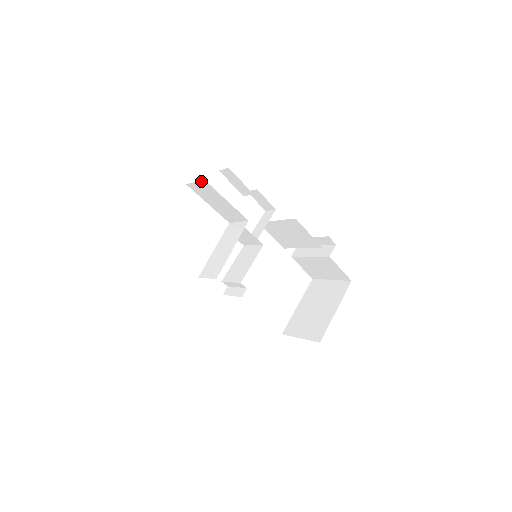
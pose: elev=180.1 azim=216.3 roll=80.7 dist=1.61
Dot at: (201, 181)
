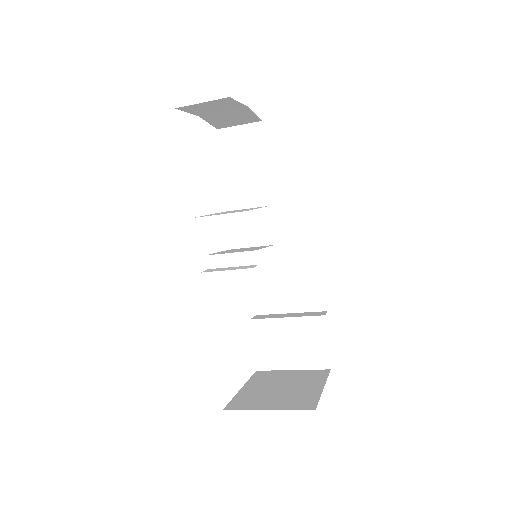
Dot at: (253, 124)
